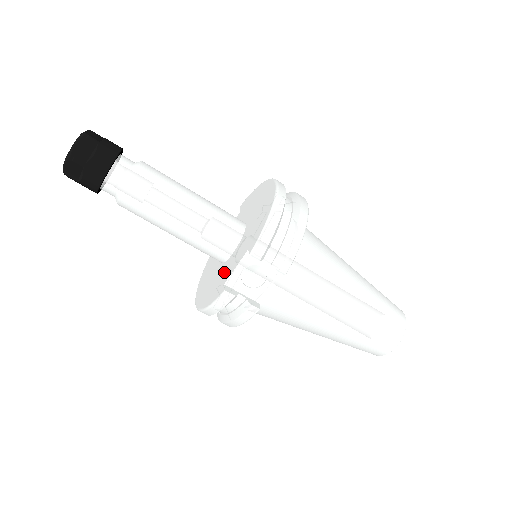
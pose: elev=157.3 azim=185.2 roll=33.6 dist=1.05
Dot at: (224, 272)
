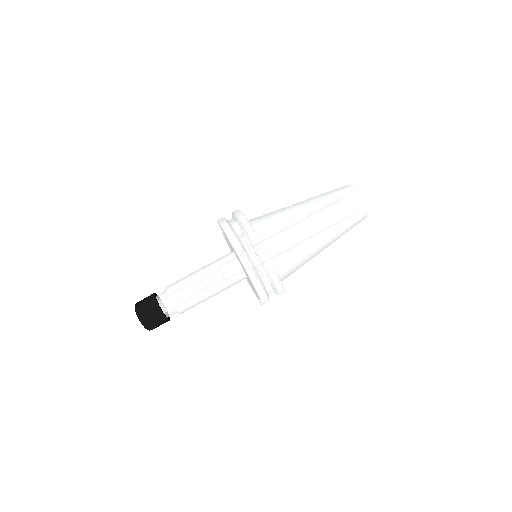
Dot at: occluded
